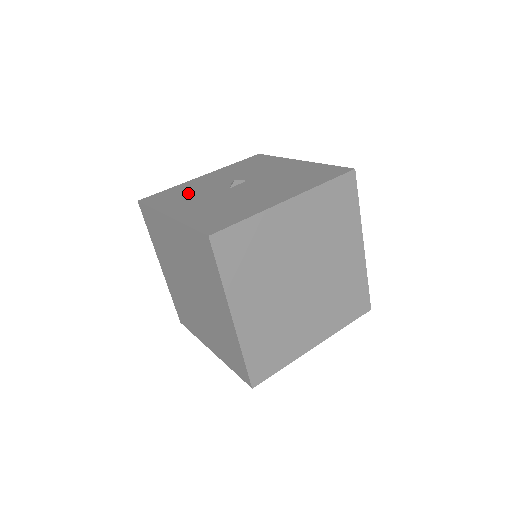
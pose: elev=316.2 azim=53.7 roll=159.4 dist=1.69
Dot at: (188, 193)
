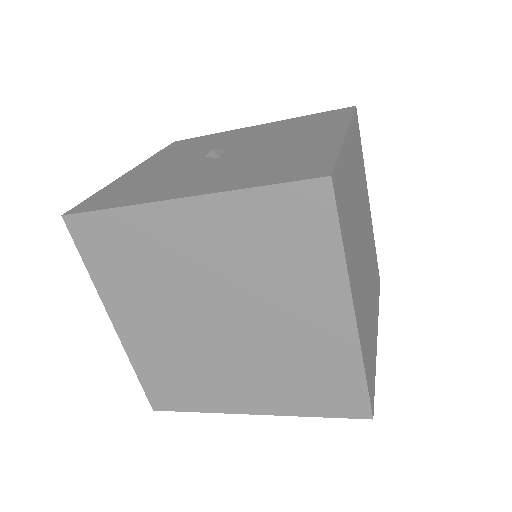
Dot at: (153, 181)
